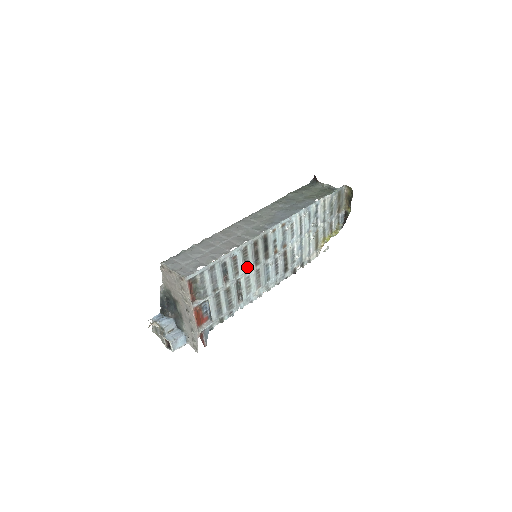
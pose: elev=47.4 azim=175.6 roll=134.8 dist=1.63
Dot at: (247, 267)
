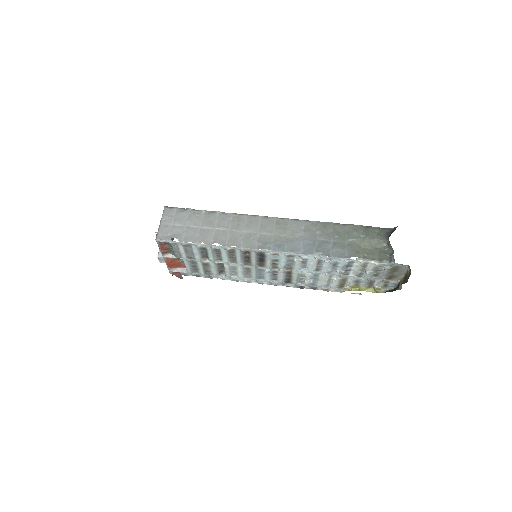
Dot at: (234, 261)
